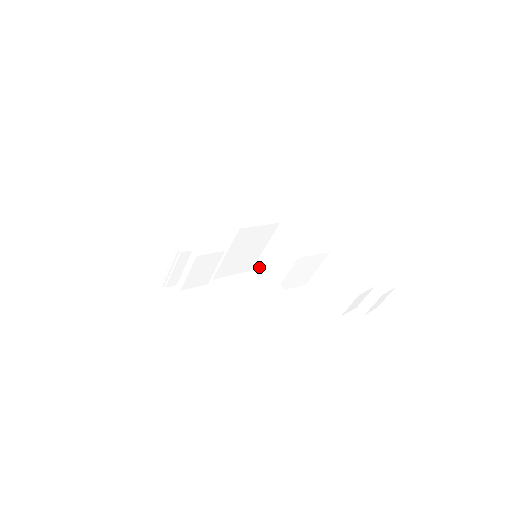
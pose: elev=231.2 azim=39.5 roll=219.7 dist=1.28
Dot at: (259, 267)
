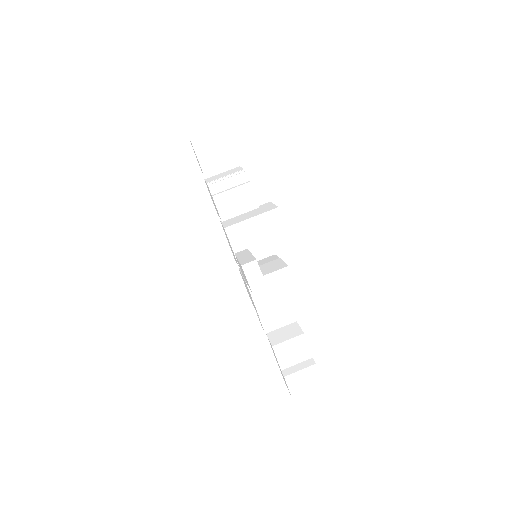
Dot at: occluded
